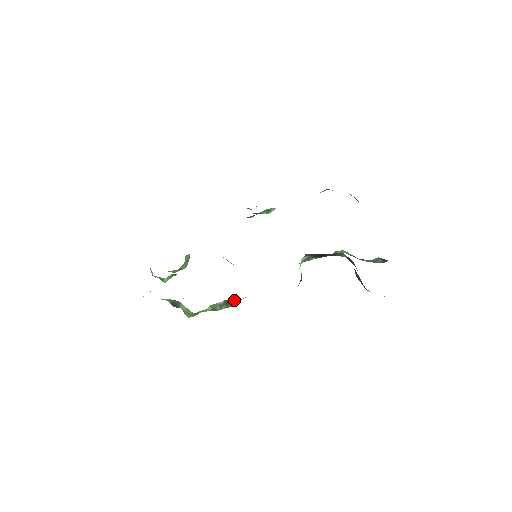
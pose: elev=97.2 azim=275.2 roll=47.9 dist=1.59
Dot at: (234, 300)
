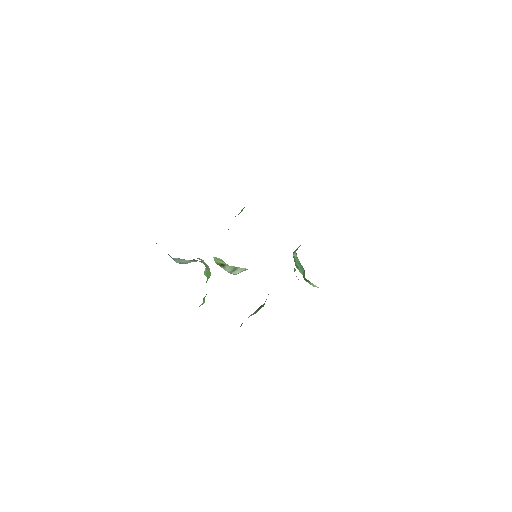
Dot at: (262, 305)
